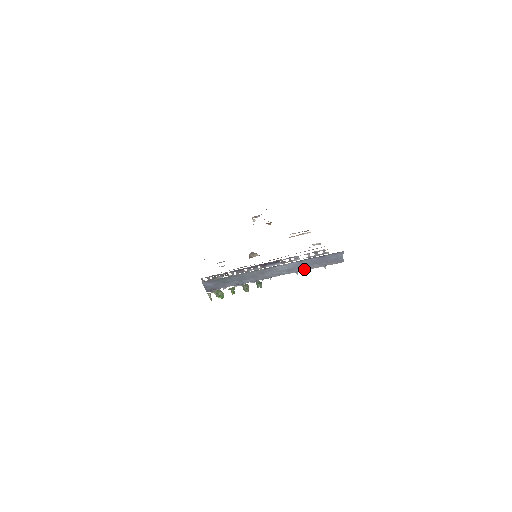
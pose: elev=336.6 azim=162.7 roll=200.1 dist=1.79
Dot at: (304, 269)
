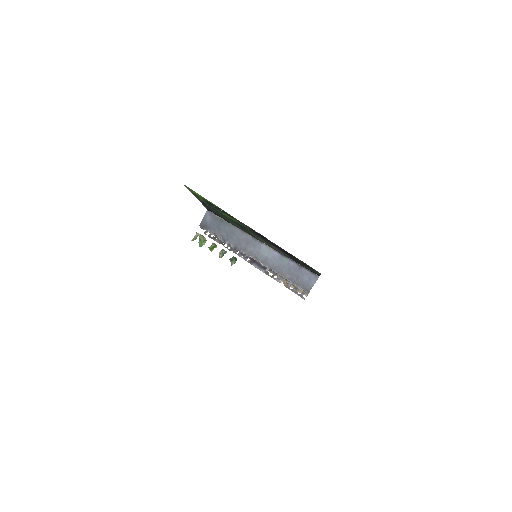
Dot at: (276, 270)
